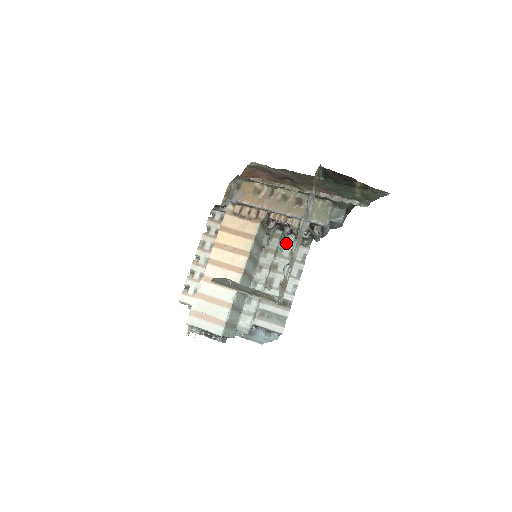
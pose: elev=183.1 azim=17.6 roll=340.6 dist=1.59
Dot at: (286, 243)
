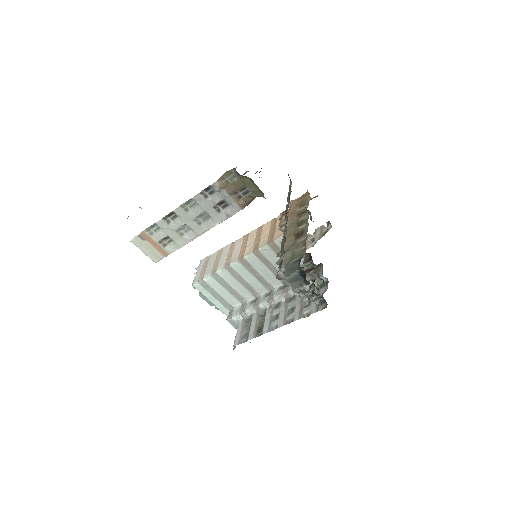
Dot at: (317, 290)
